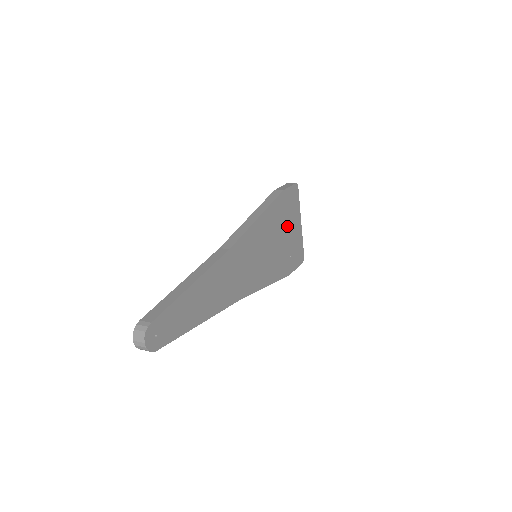
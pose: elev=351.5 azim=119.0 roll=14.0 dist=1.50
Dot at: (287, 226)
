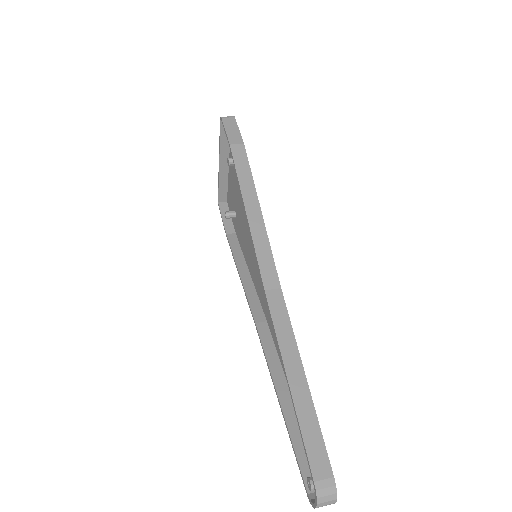
Dot at: occluded
